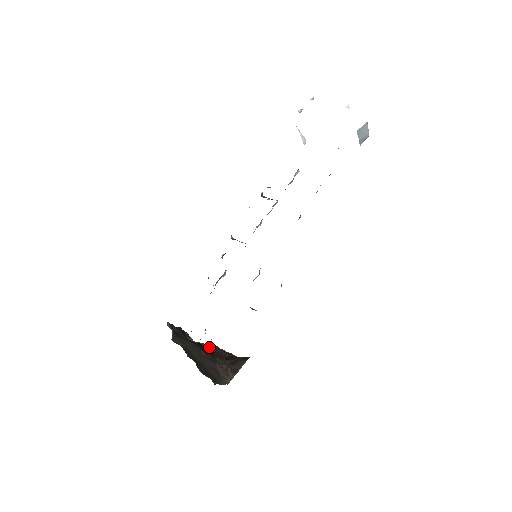
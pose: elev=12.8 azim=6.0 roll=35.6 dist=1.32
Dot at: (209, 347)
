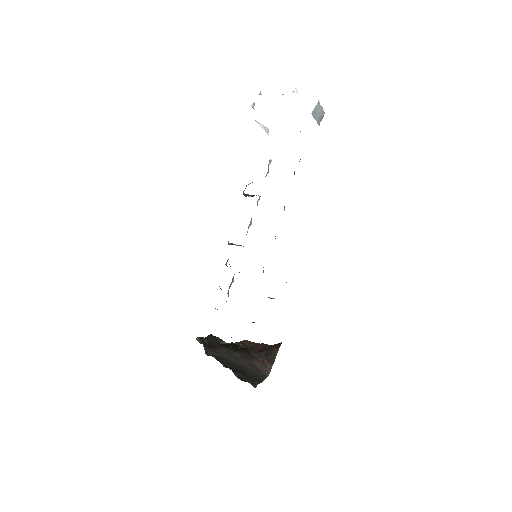
Dot at: (242, 344)
